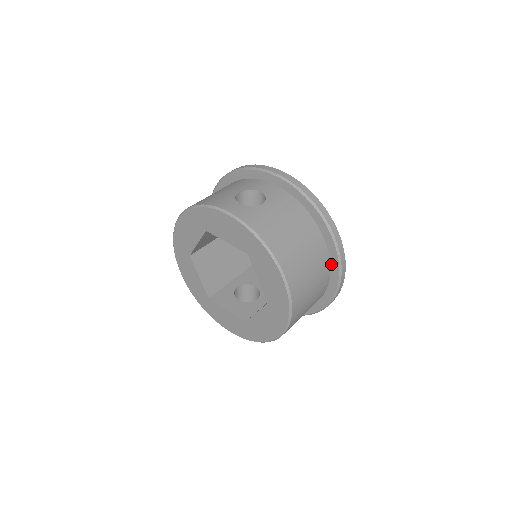
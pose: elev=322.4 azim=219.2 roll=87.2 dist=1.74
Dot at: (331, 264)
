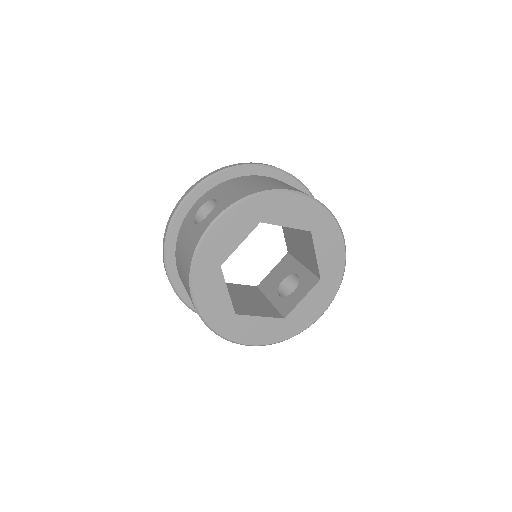
Dot at: occluded
